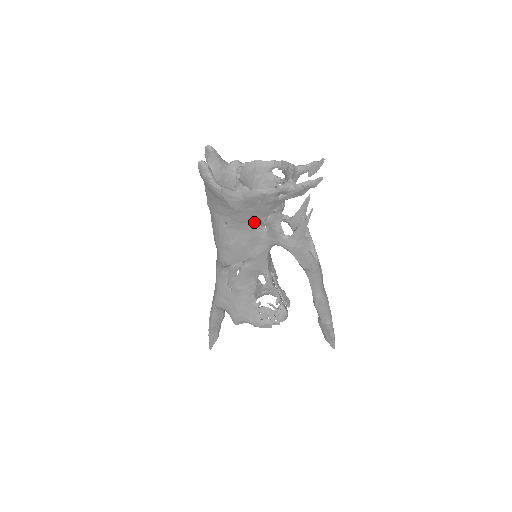
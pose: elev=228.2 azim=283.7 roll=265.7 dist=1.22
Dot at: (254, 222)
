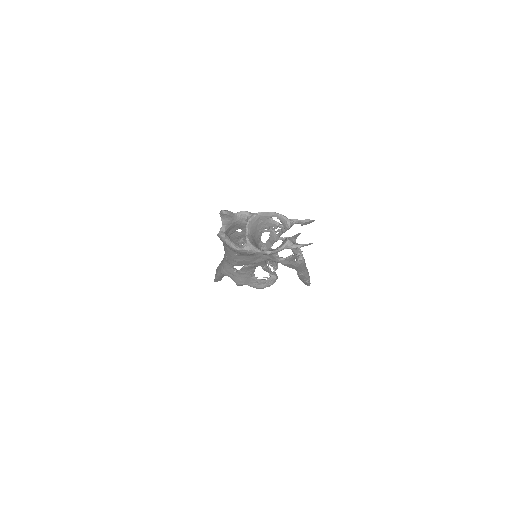
Dot at: occluded
